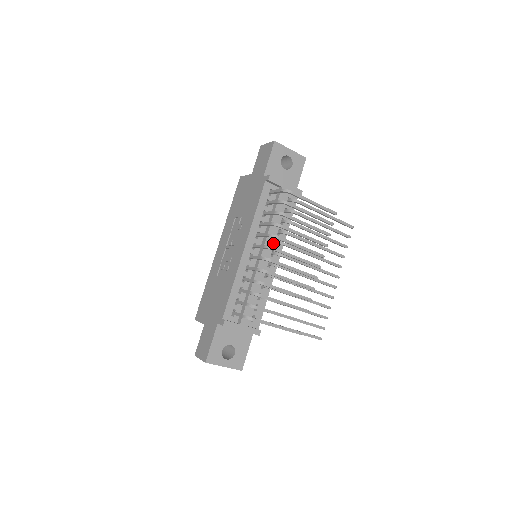
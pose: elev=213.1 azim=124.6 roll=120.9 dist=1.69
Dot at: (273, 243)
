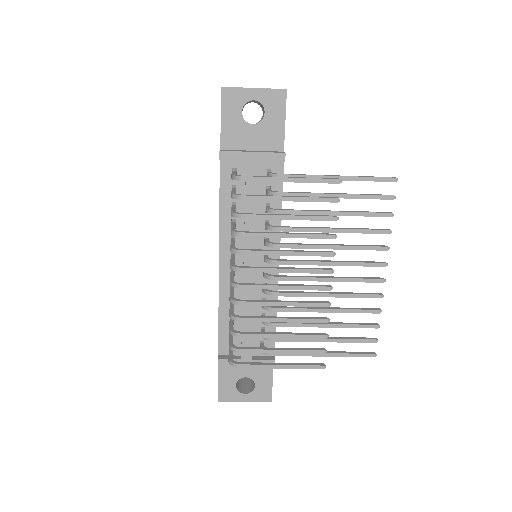
Dot at: (262, 243)
